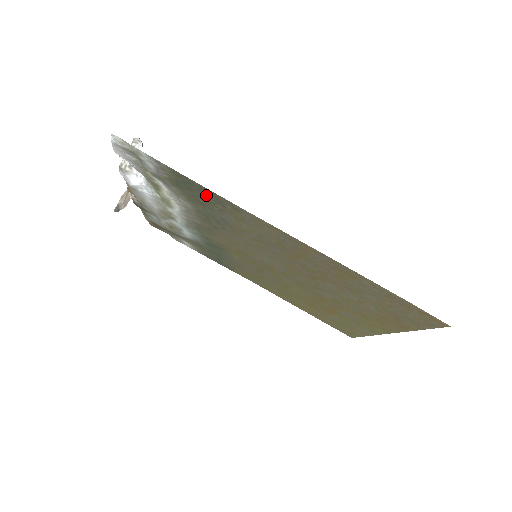
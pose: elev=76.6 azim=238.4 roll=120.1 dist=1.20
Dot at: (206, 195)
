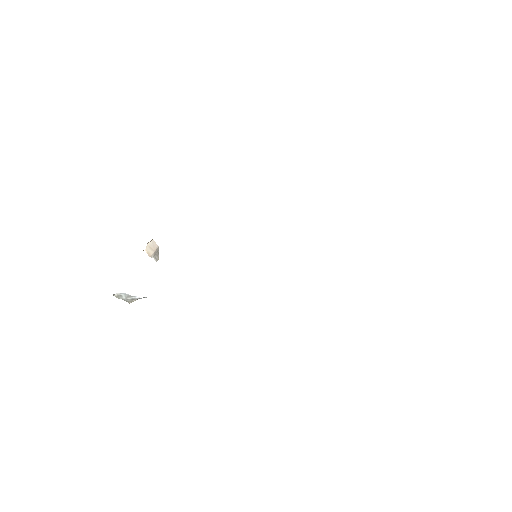
Dot at: occluded
